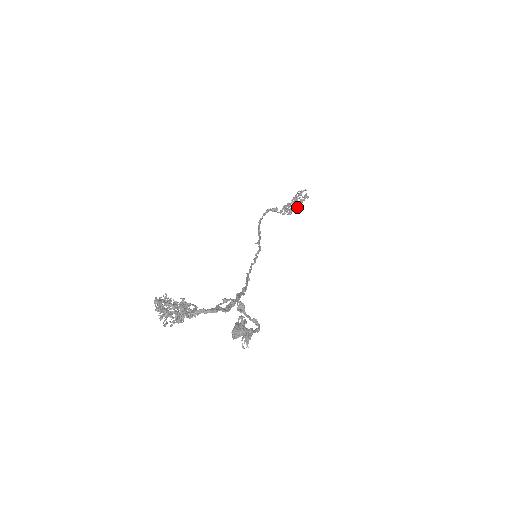
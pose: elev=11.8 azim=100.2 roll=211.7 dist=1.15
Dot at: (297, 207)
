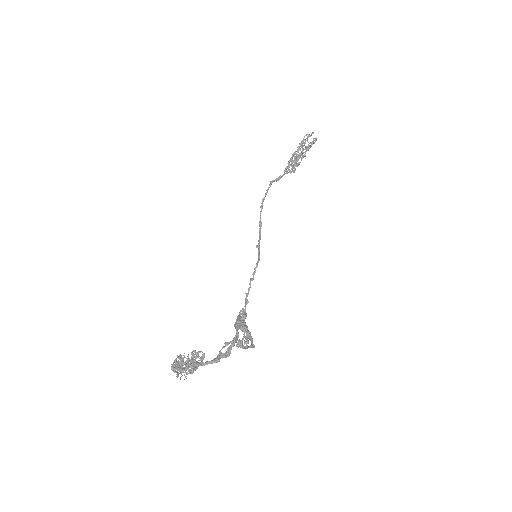
Dot at: (302, 158)
